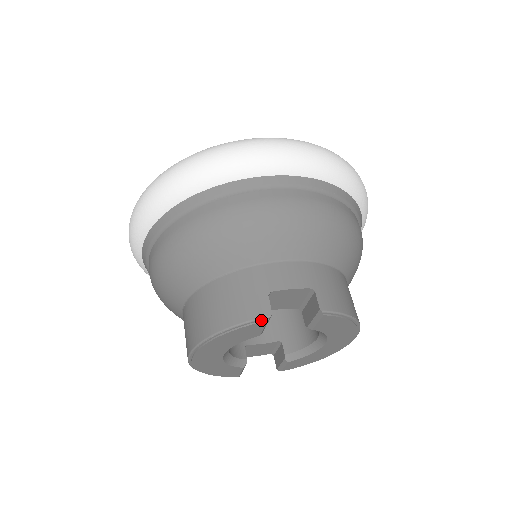
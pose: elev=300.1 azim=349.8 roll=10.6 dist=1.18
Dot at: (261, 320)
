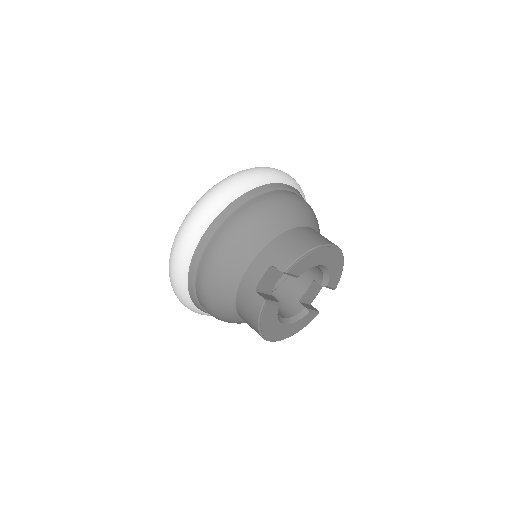
Dot at: (264, 306)
